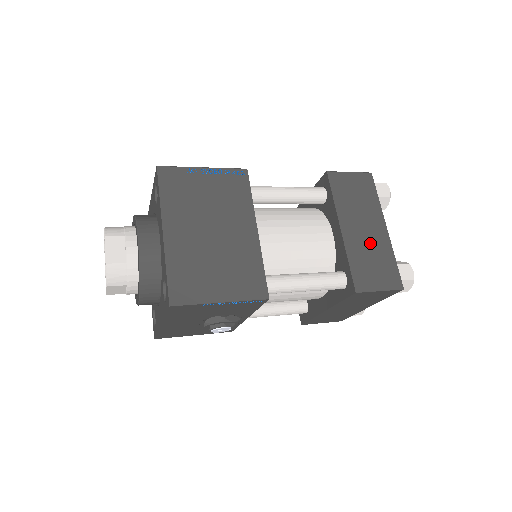
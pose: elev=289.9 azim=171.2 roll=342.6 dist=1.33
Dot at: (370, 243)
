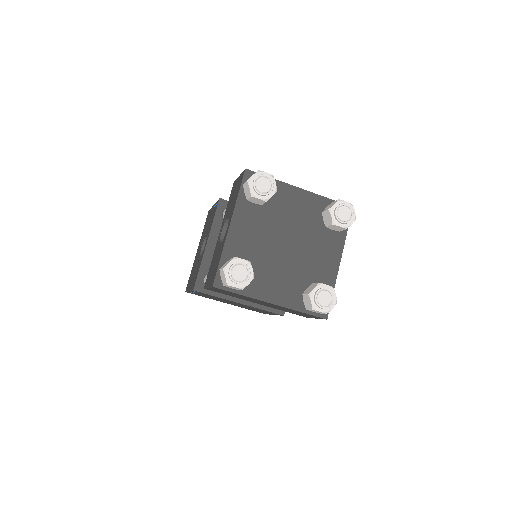
Dot at: occluded
